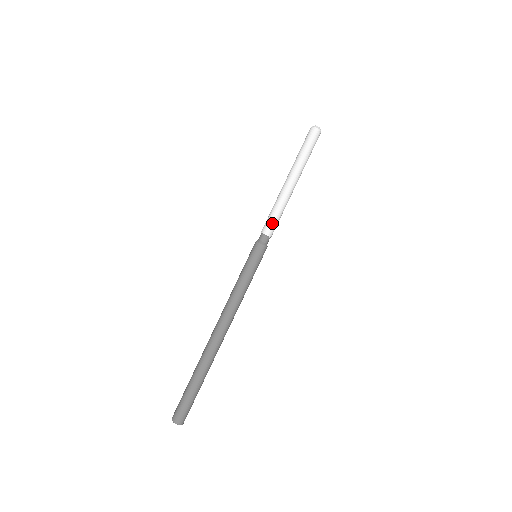
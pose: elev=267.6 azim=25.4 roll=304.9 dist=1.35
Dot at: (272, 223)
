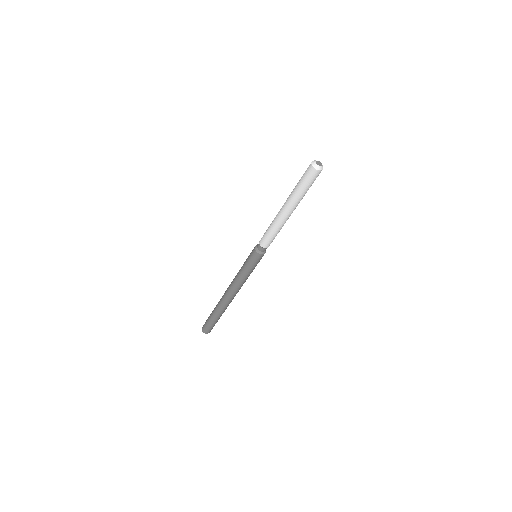
Dot at: (271, 241)
